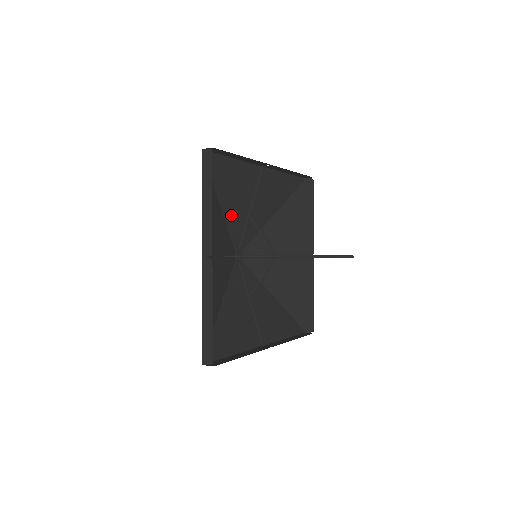
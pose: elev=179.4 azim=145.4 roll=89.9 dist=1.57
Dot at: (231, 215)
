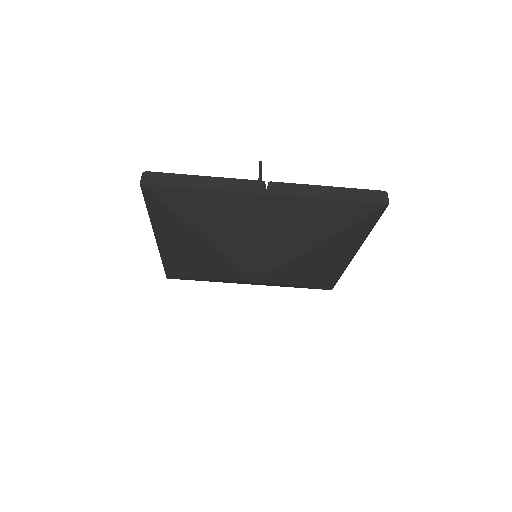
Dot at: occluded
